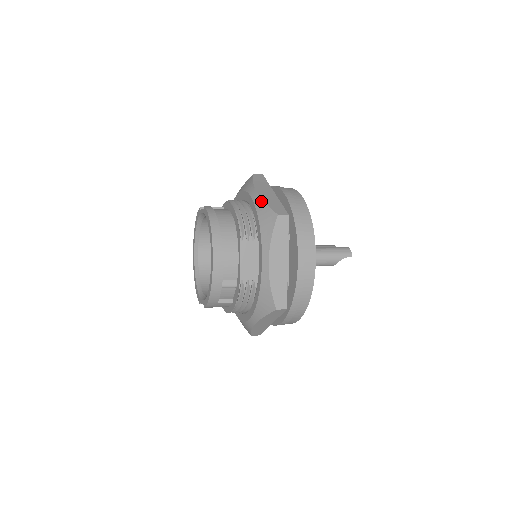
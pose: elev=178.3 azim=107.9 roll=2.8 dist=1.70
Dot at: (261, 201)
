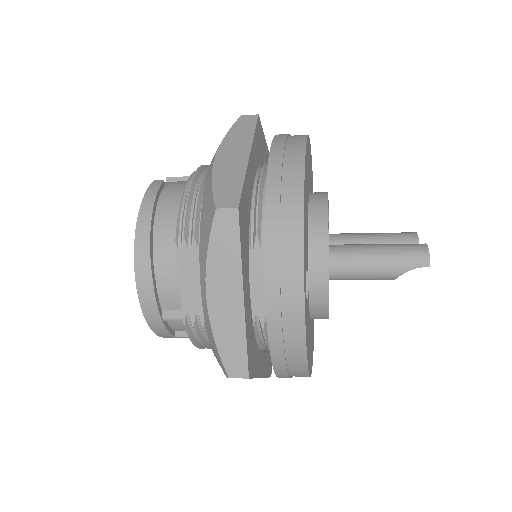
Dot at: (210, 176)
